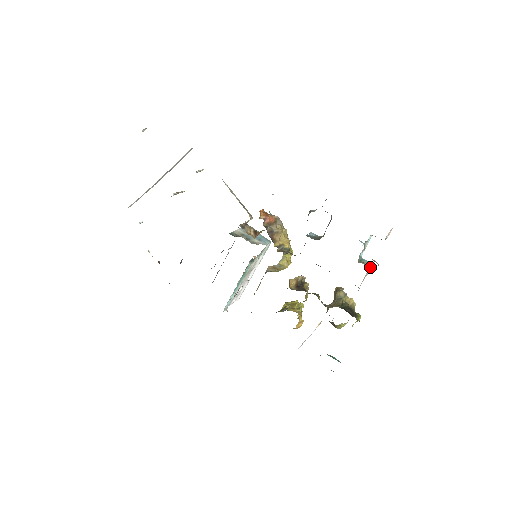
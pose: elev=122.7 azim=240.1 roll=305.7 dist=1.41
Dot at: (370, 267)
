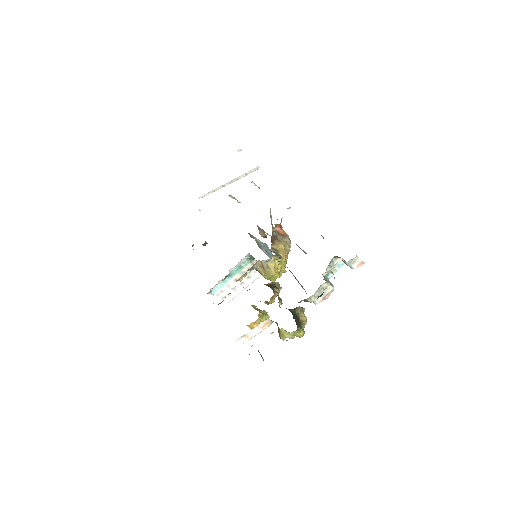
Dot at: (329, 282)
